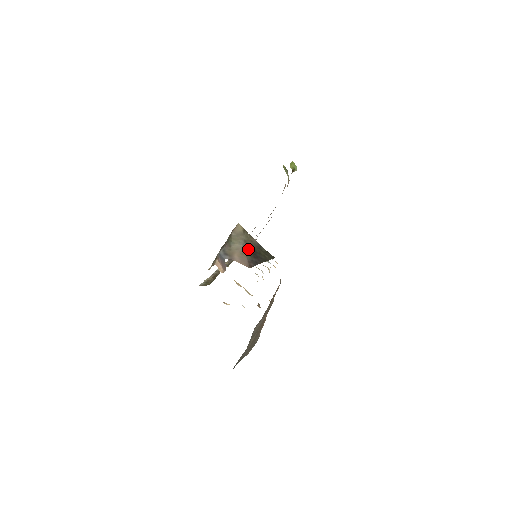
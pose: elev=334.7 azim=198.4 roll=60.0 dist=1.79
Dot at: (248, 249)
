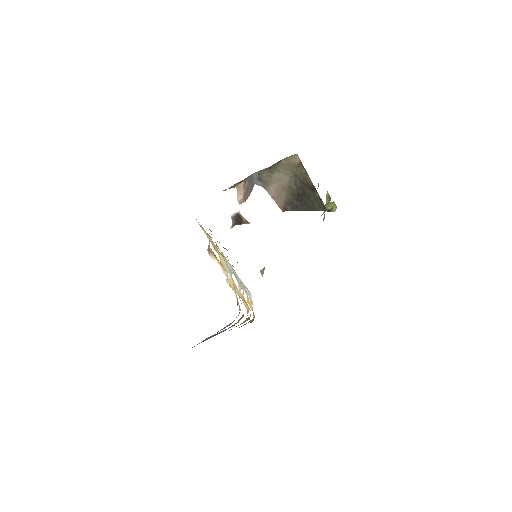
Dot at: (295, 186)
